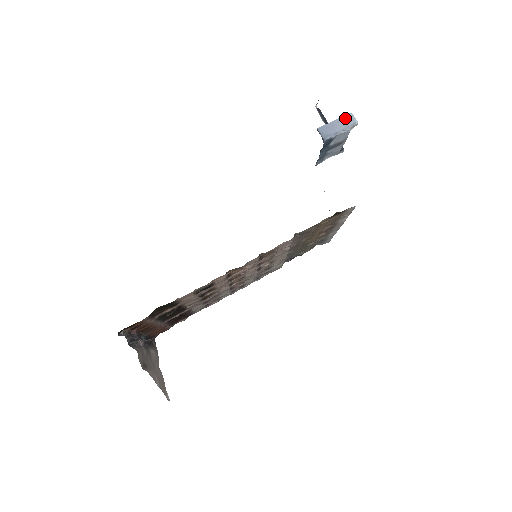
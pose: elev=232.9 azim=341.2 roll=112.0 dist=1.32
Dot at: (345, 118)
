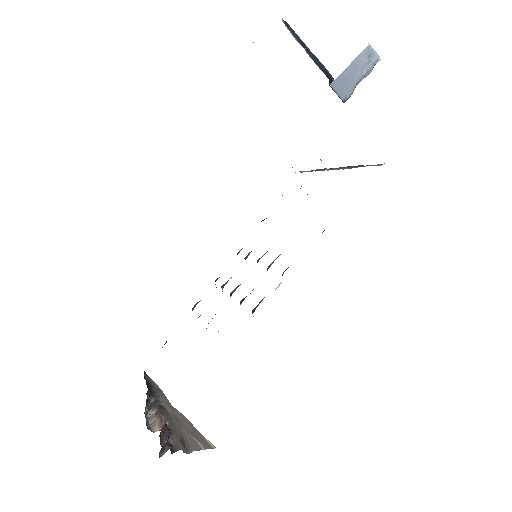
Dot at: (363, 56)
